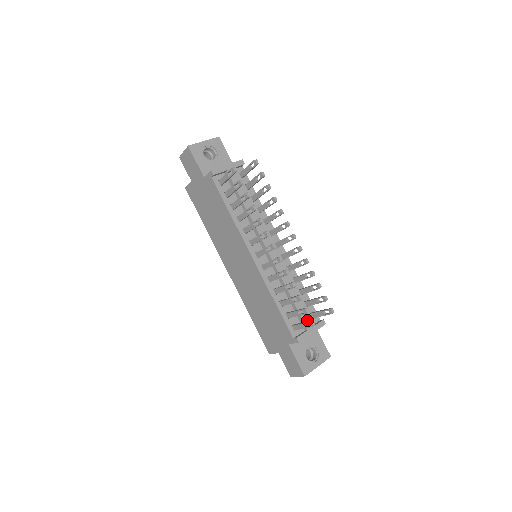
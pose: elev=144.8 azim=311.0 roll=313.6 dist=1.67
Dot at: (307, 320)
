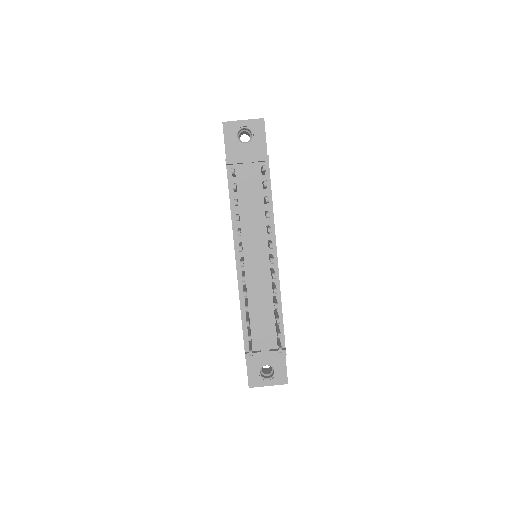
Dot at: (266, 343)
